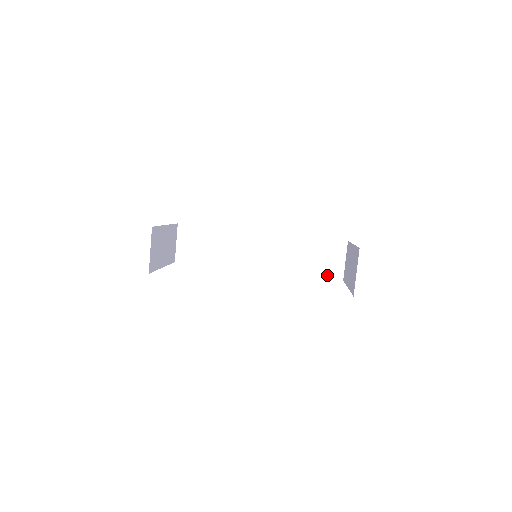
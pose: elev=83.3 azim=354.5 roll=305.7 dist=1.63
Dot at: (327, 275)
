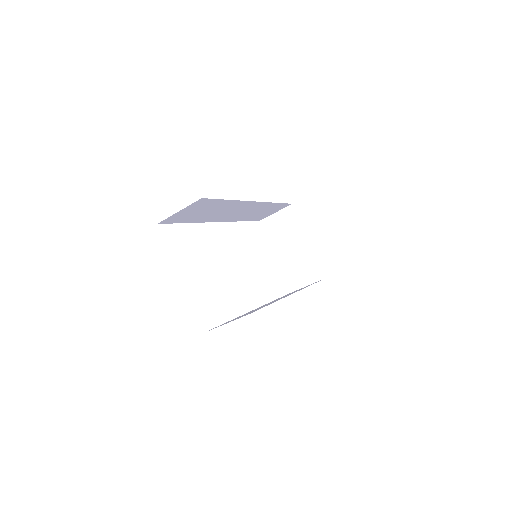
Dot at: (256, 219)
